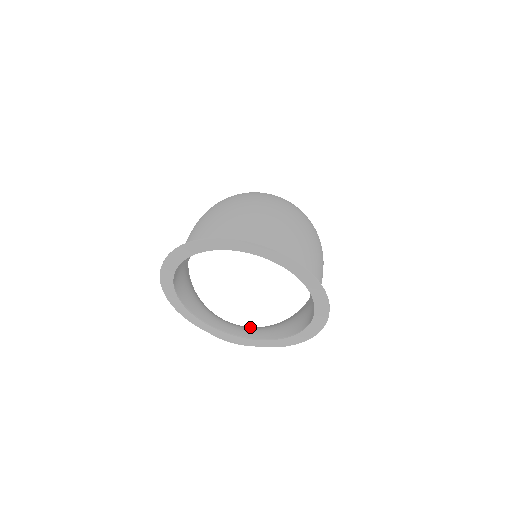
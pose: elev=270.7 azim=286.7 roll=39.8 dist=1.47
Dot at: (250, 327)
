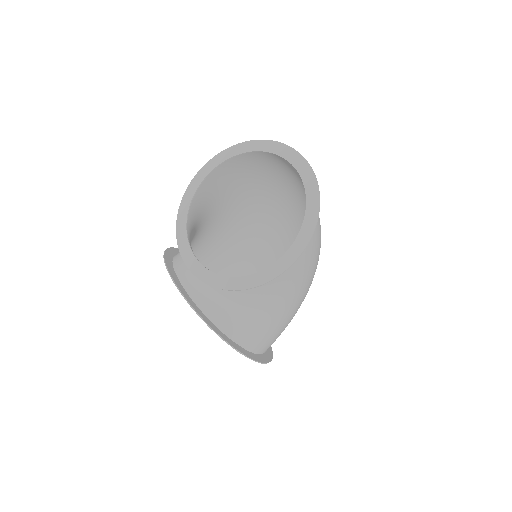
Dot at: occluded
